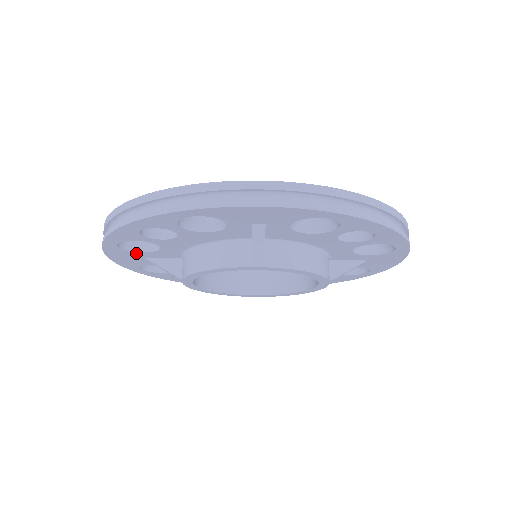
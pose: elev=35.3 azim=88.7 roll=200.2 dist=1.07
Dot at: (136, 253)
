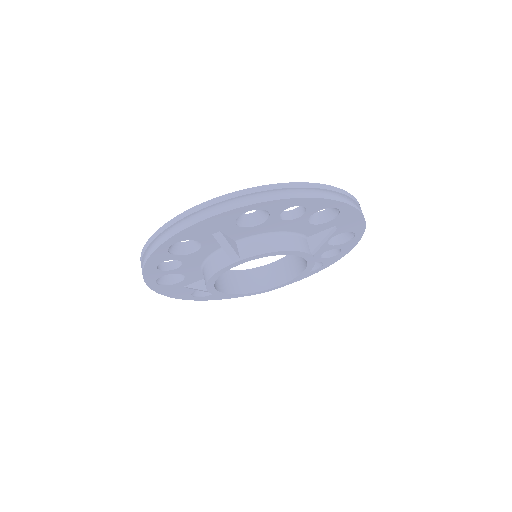
Dot at: (175, 285)
